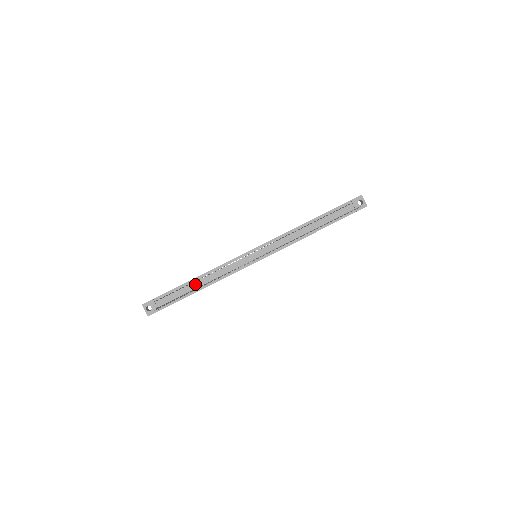
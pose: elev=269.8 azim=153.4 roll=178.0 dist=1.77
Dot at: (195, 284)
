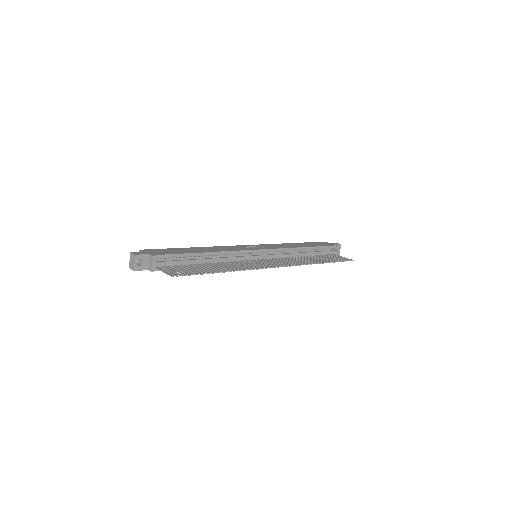
Dot at: (201, 259)
